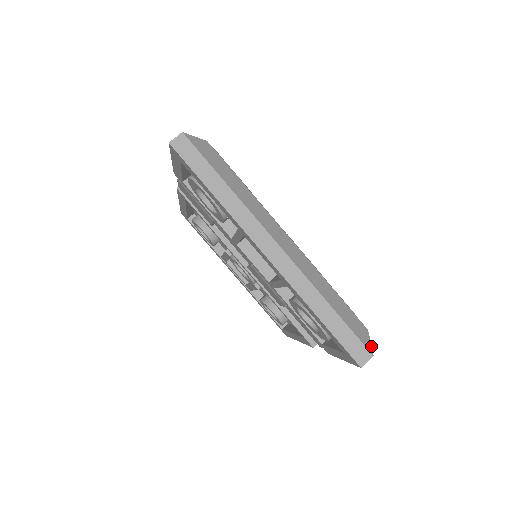
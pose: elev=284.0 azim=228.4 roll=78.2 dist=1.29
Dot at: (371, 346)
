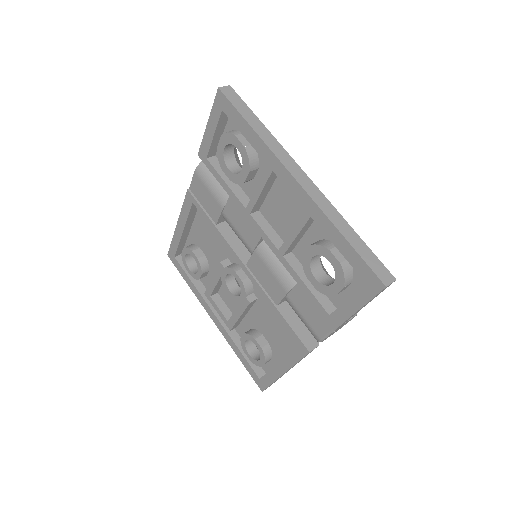
Dot at: (392, 275)
